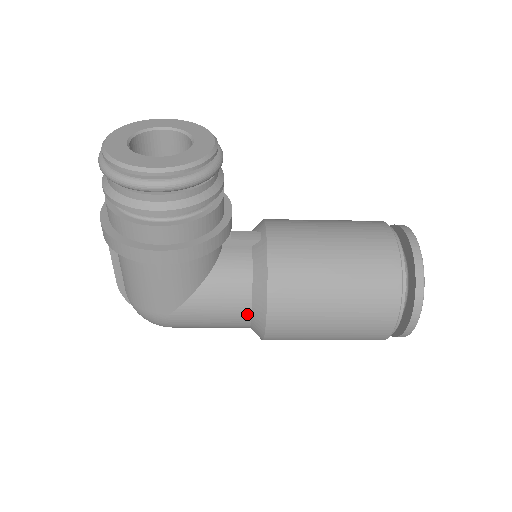
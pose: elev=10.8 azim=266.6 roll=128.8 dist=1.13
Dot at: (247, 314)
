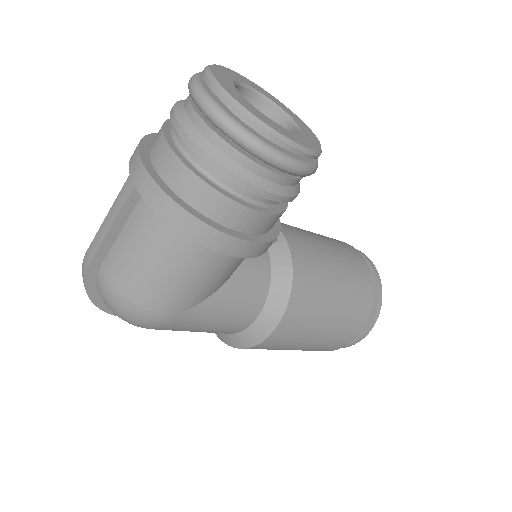
Dot at: (251, 320)
